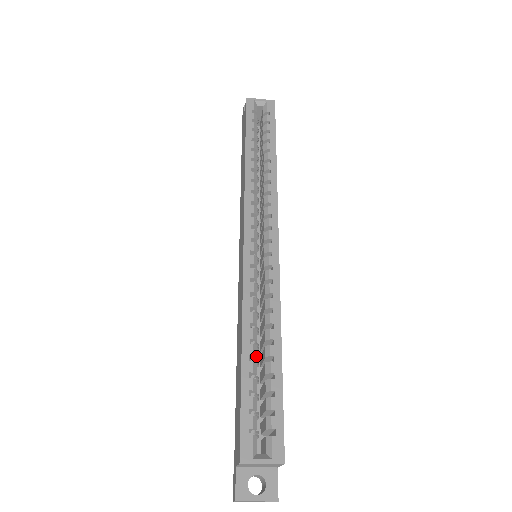
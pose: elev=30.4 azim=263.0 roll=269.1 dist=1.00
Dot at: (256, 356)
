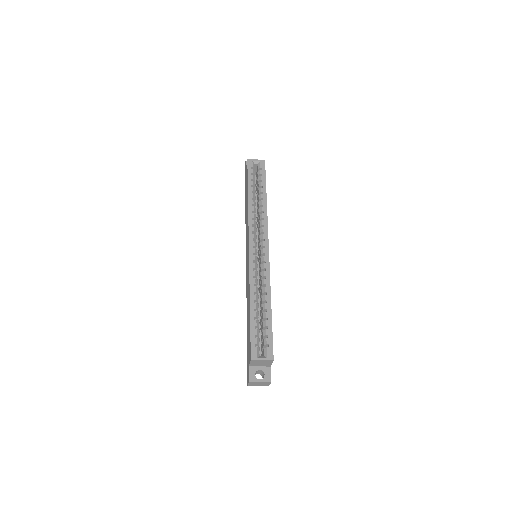
Dot at: occluded
